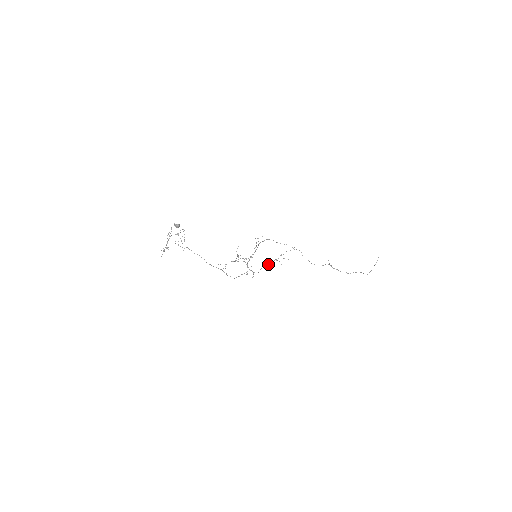
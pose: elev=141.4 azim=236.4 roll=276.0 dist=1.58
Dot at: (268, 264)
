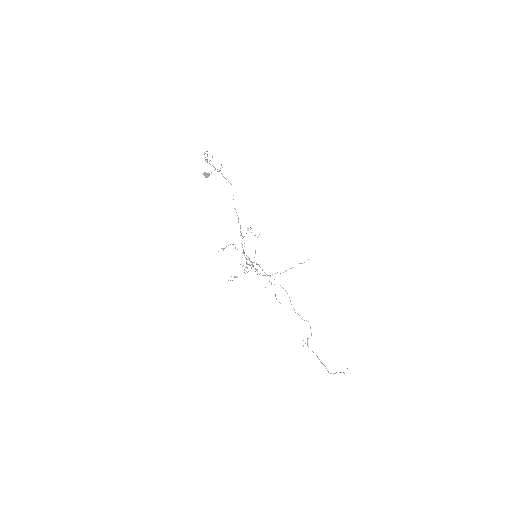
Dot at: (263, 275)
